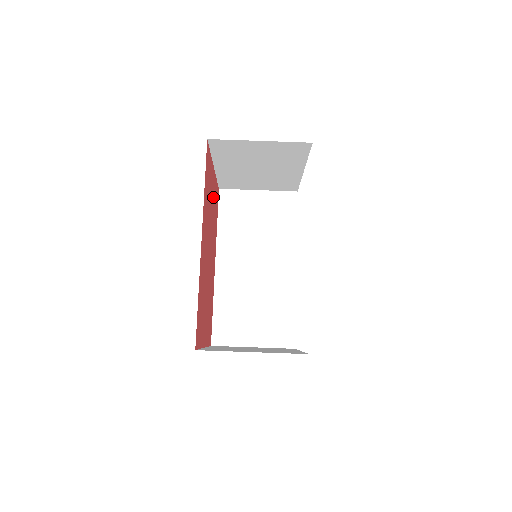
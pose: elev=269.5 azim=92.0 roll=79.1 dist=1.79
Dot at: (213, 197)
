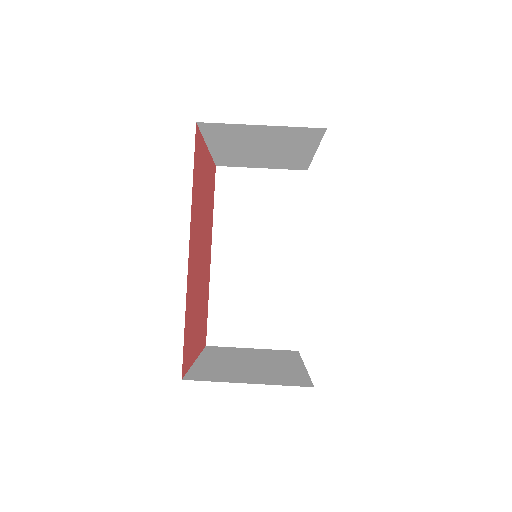
Dot at: (207, 183)
